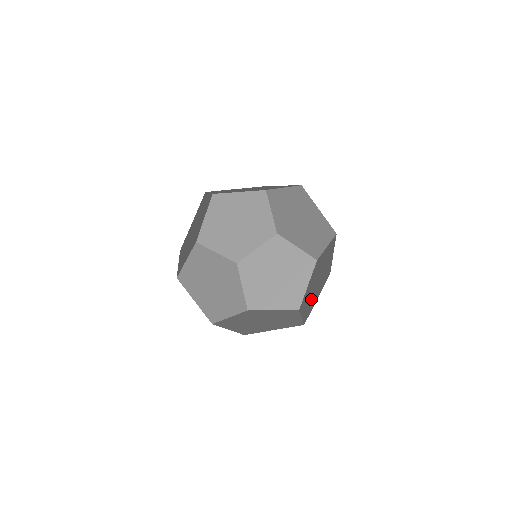
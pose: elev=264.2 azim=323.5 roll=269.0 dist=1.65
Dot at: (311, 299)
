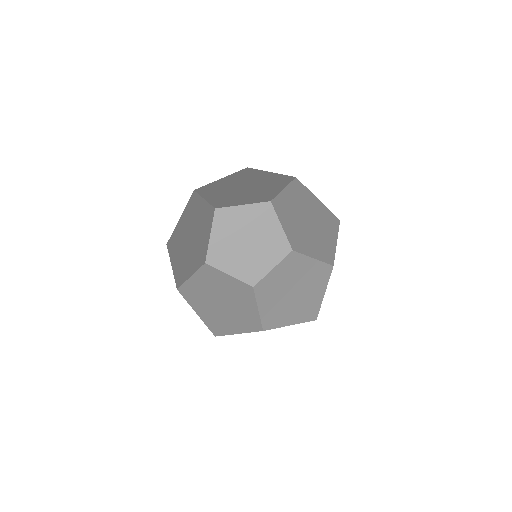
Dot at: (278, 307)
